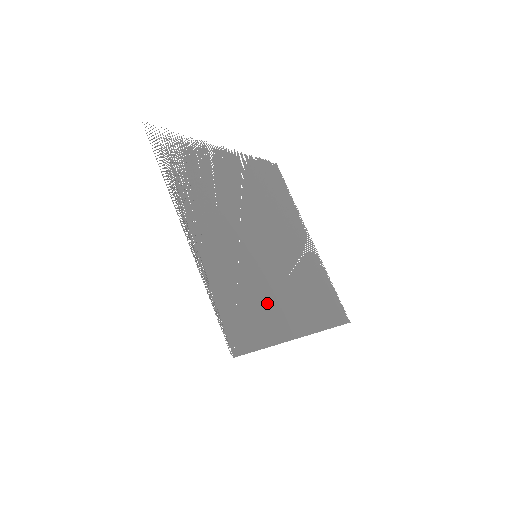
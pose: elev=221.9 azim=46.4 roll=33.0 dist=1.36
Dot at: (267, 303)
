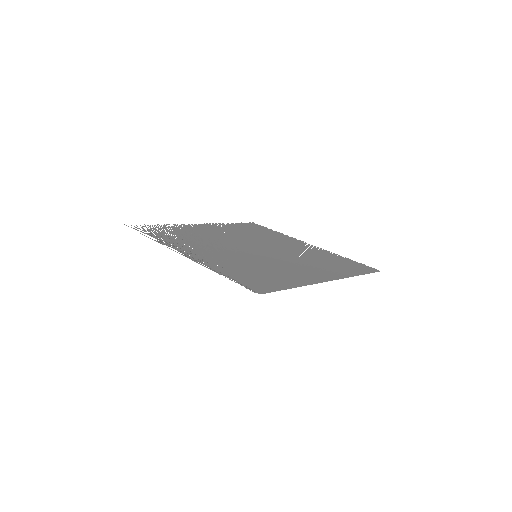
Dot at: (280, 272)
